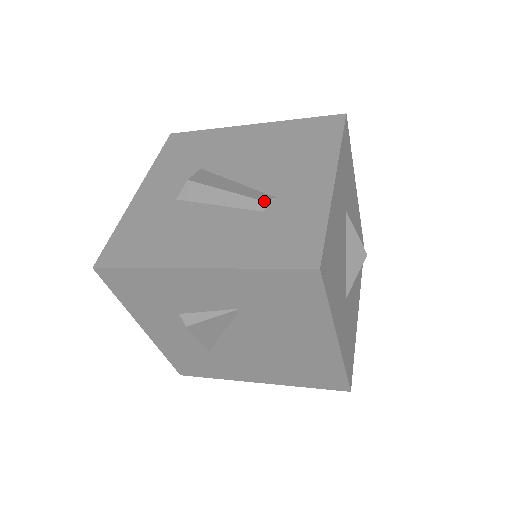
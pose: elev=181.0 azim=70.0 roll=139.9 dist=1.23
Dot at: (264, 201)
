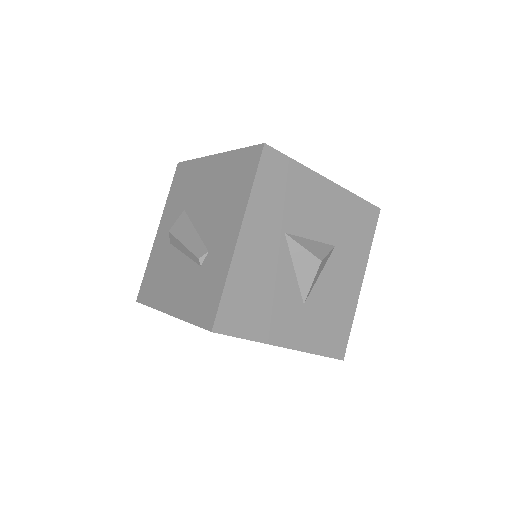
Dot at: (199, 258)
